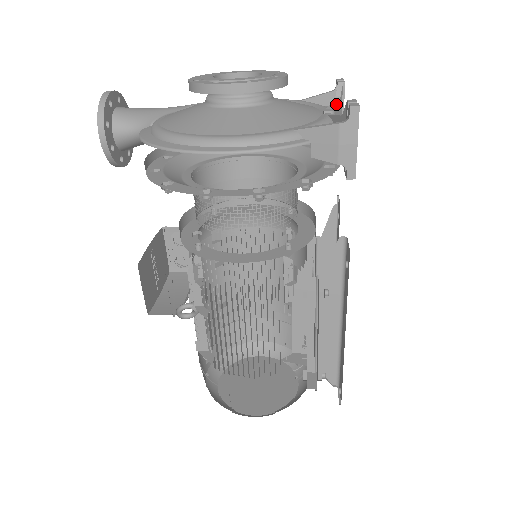
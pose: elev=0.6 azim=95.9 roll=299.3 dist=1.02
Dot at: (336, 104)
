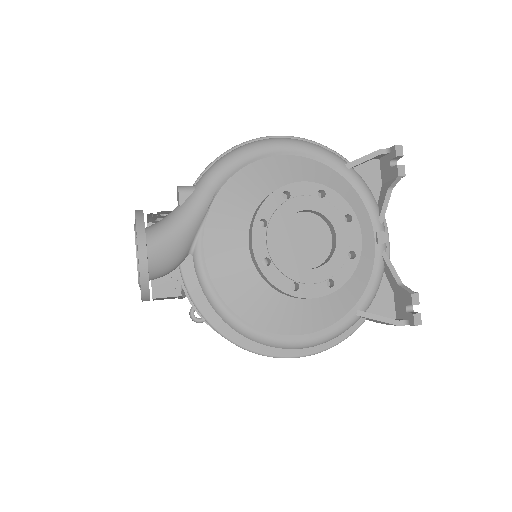
Dot at: (387, 203)
